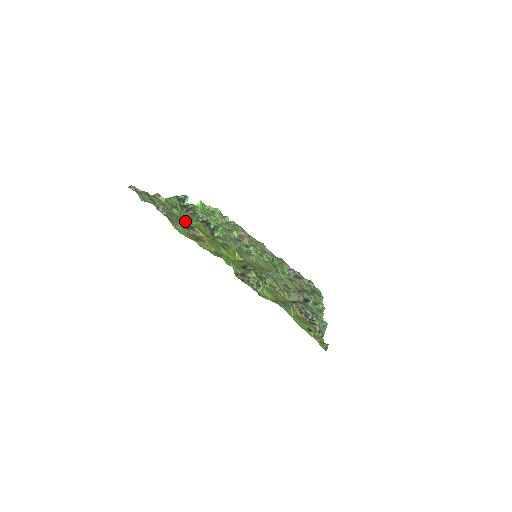
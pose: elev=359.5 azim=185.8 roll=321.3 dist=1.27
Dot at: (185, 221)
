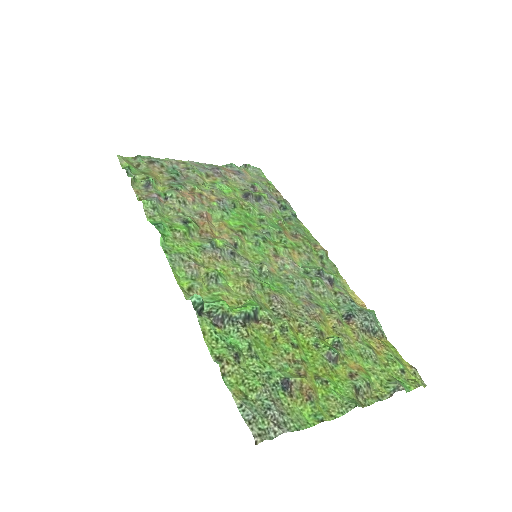
Dot at: (264, 368)
